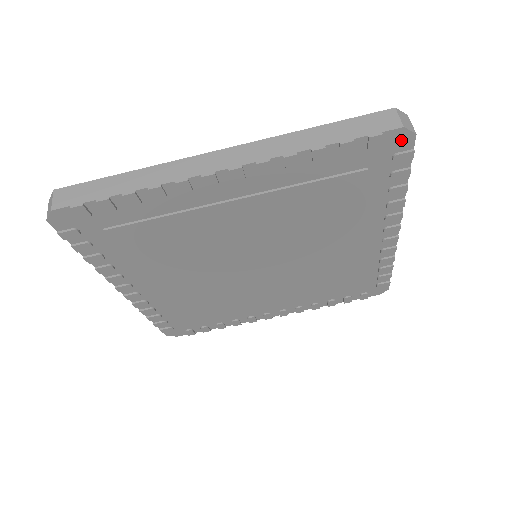
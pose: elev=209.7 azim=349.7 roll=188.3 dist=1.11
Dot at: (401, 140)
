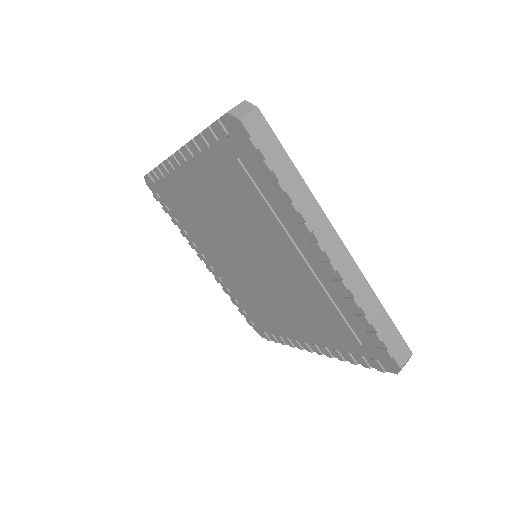
Dot at: (390, 365)
